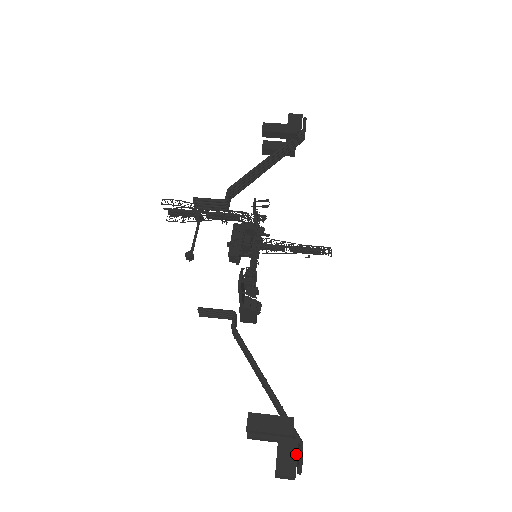
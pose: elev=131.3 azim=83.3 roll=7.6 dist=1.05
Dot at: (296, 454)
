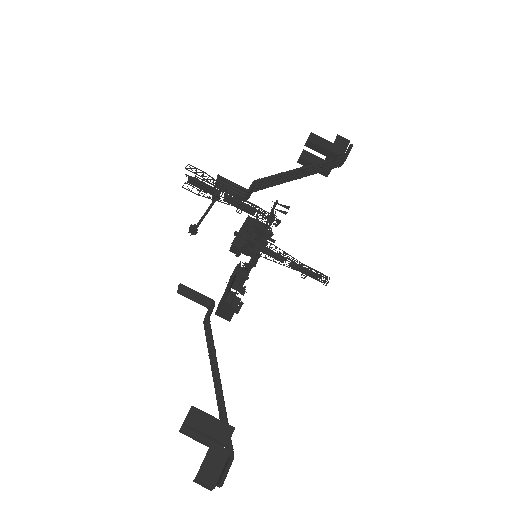
Dot at: (223, 465)
